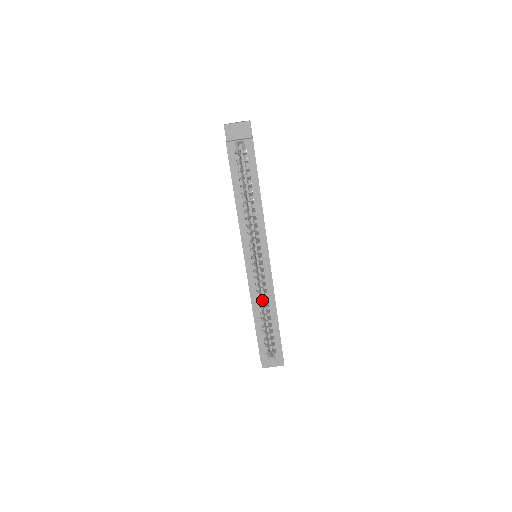
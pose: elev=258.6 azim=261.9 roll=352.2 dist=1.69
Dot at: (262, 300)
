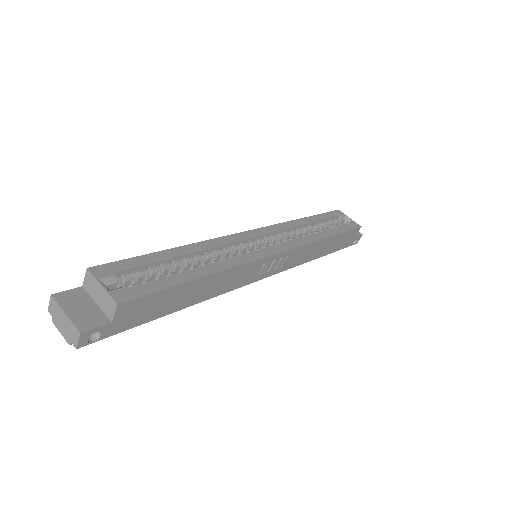
Dot at: occluded
